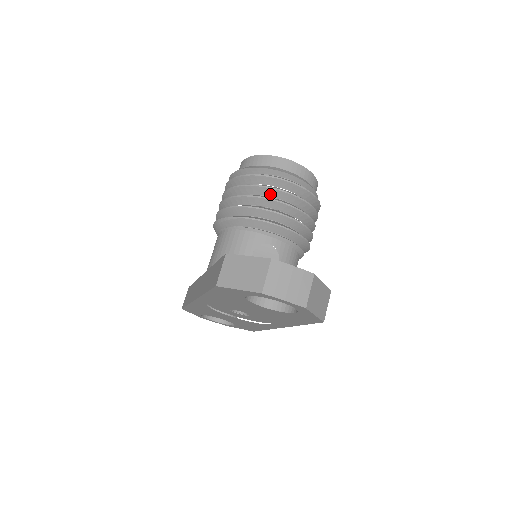
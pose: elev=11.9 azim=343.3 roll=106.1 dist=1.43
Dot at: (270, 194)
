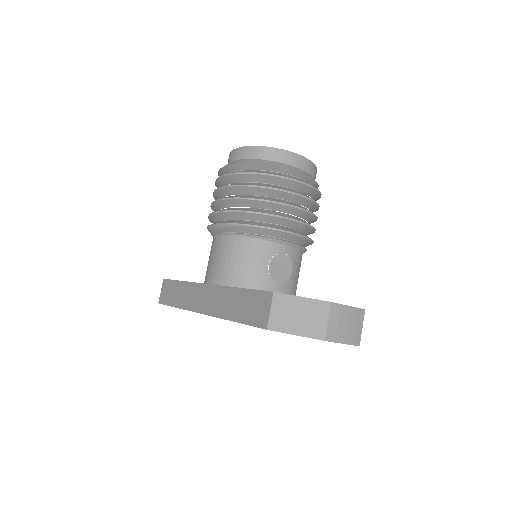
Dot at: (282, 196)
